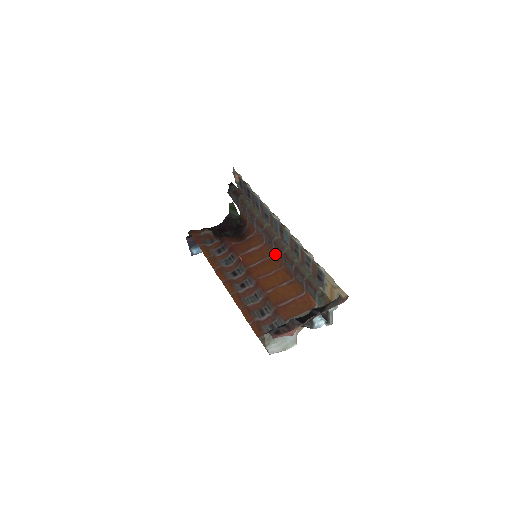
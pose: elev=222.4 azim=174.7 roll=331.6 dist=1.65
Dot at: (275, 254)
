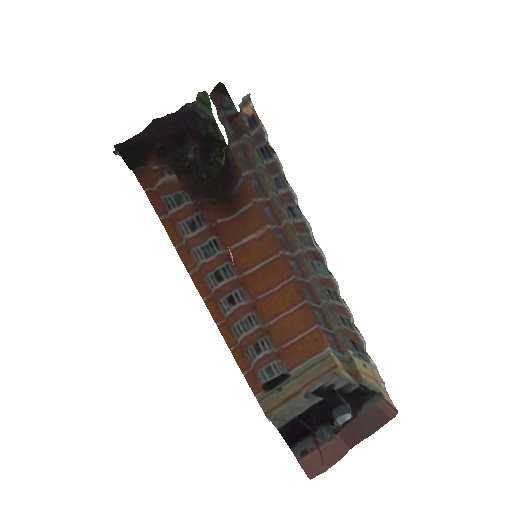
Dot at: (286, 259)
